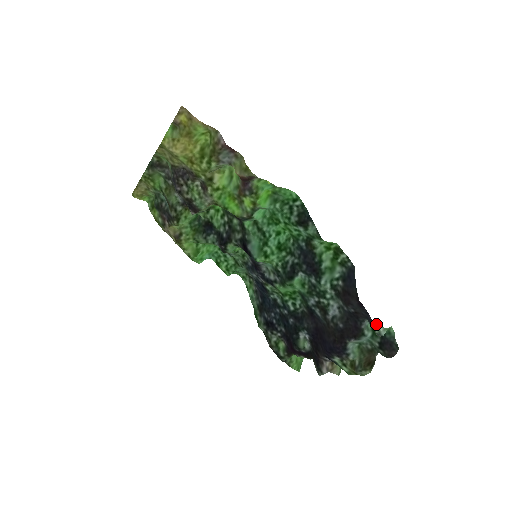
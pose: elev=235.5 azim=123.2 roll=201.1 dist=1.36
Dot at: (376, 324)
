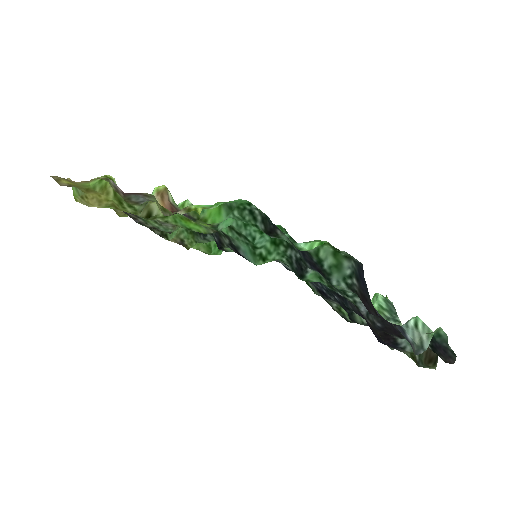
Dot at: (416, 329)
